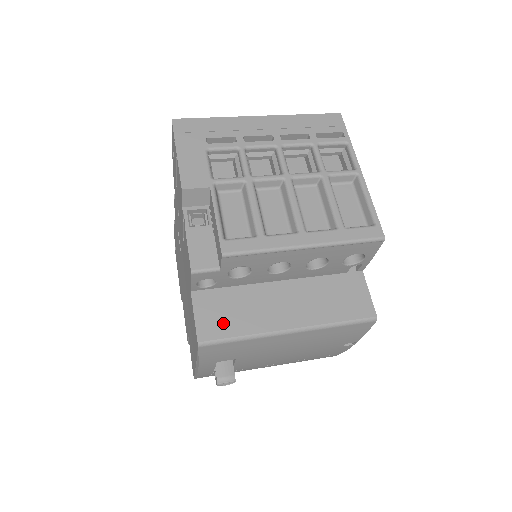
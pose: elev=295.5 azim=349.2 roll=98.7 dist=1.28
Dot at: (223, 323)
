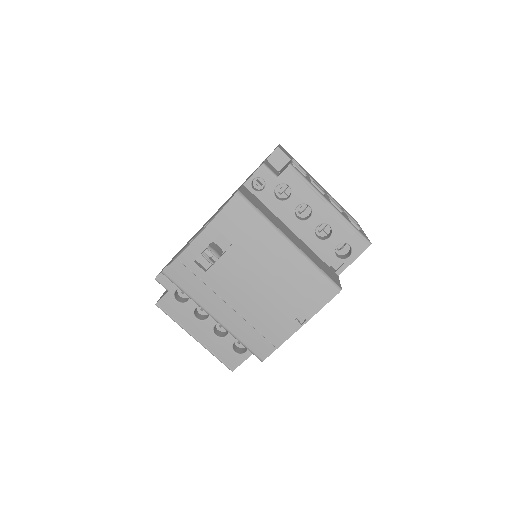
Dot at: (255, 203)
